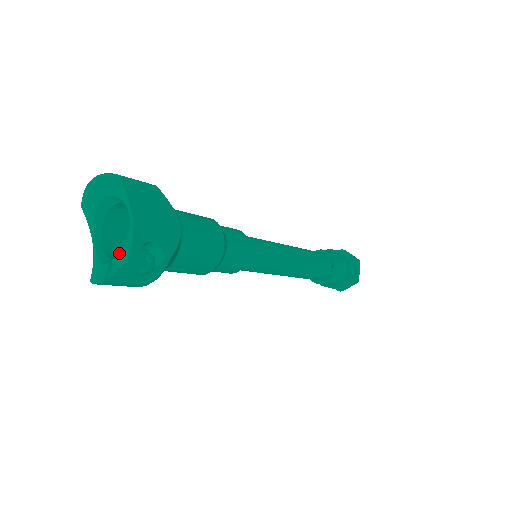
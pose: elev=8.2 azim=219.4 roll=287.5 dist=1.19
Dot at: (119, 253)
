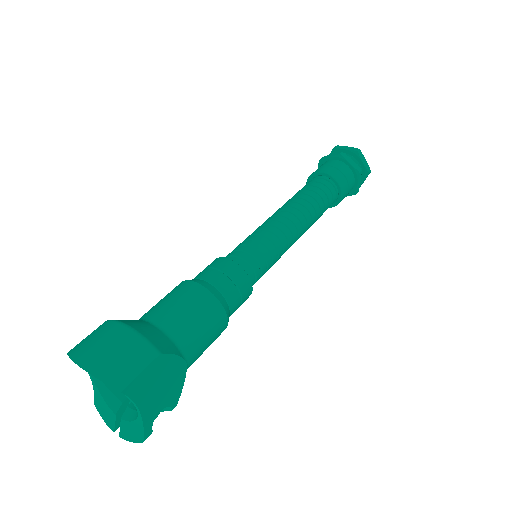
Dot at: (127, 422)
